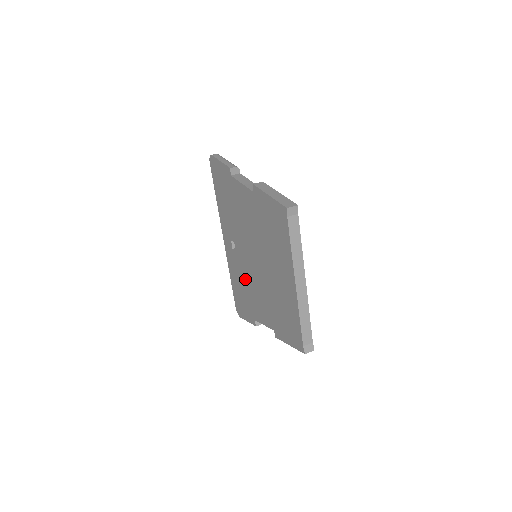
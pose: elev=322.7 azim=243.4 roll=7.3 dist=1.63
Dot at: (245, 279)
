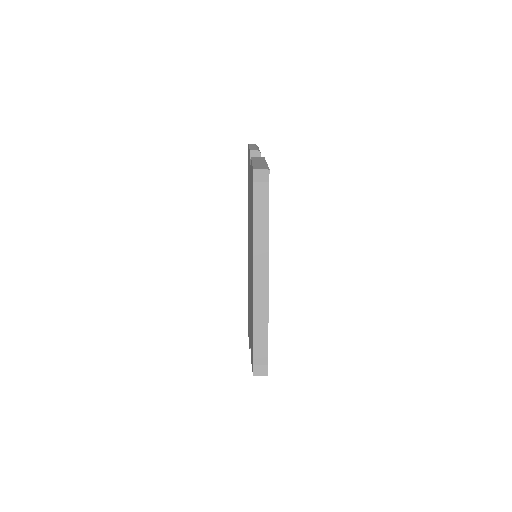
Dot at: (249, 288)
